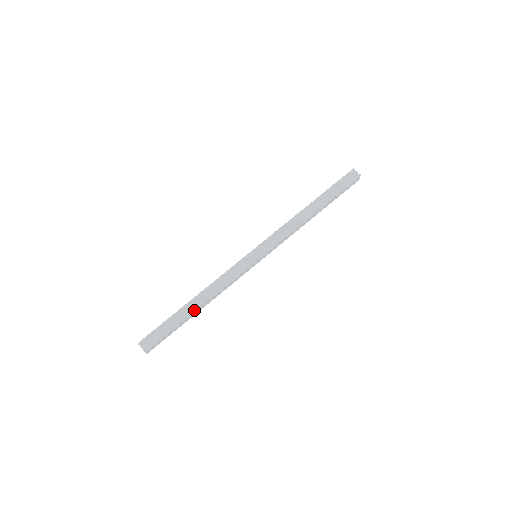
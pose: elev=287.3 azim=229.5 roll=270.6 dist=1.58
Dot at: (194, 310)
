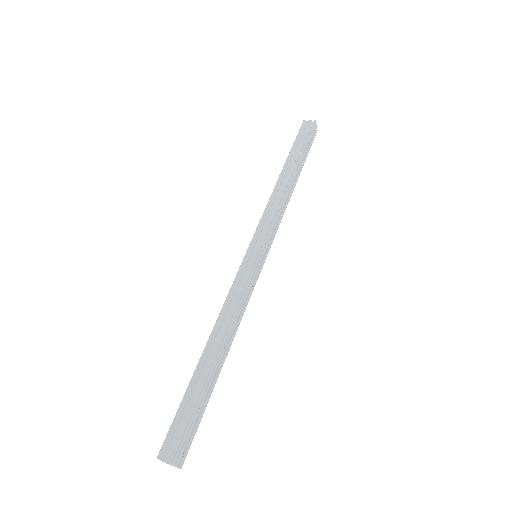
Dot at: (215, 361)
